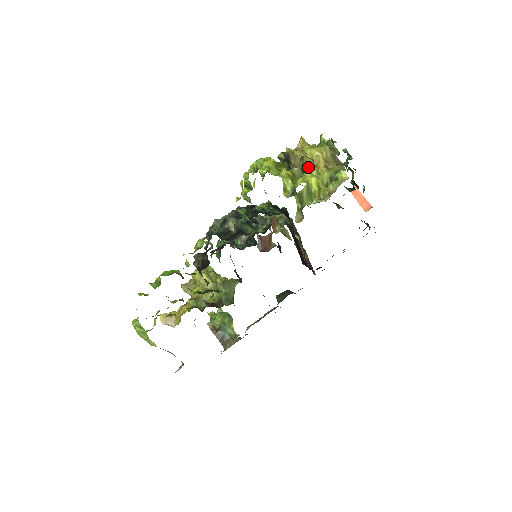
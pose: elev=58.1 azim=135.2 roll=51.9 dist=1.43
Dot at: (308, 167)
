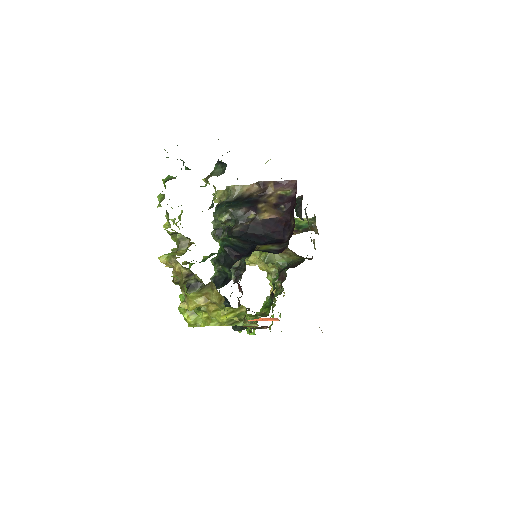
Dot at: occluded
